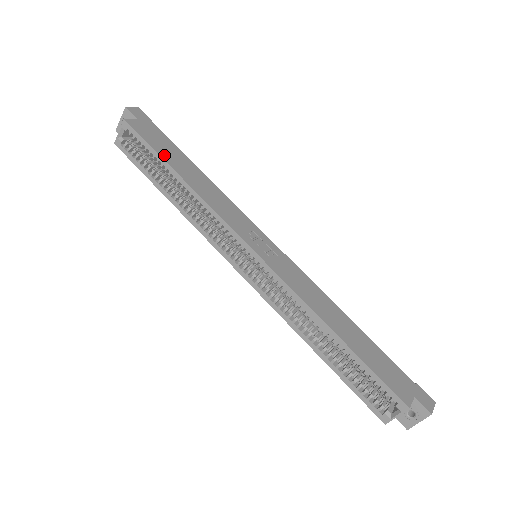
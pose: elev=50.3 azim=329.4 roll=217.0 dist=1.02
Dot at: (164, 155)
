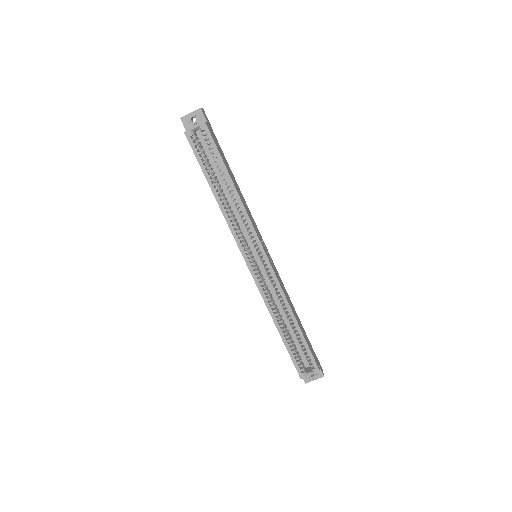
Dot at: (225, 163)
